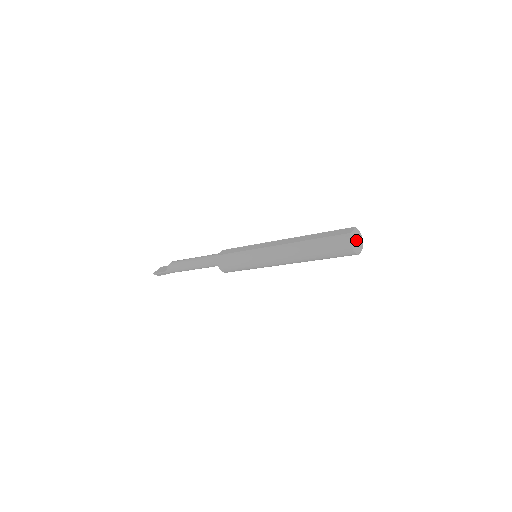
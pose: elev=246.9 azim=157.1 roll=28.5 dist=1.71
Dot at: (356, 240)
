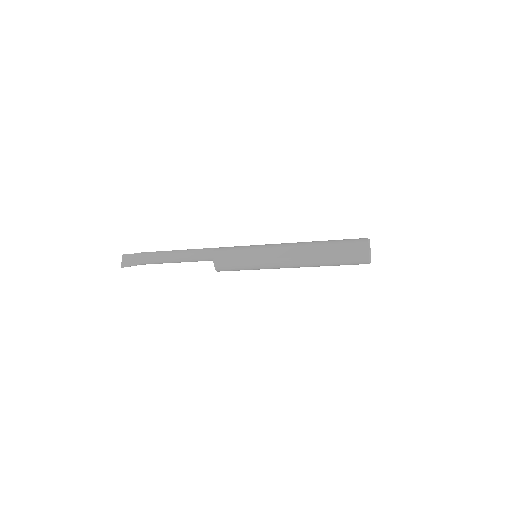
Dot at: occluded
